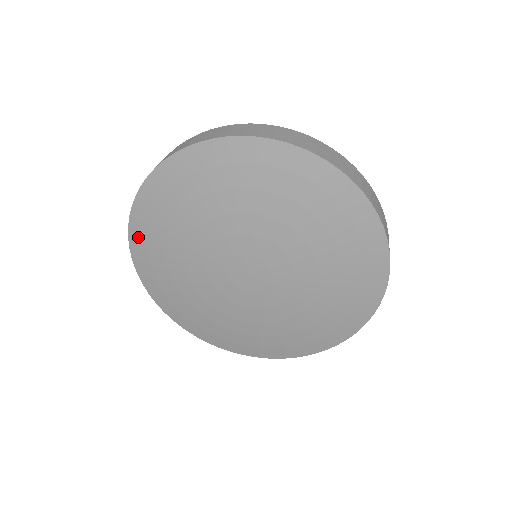
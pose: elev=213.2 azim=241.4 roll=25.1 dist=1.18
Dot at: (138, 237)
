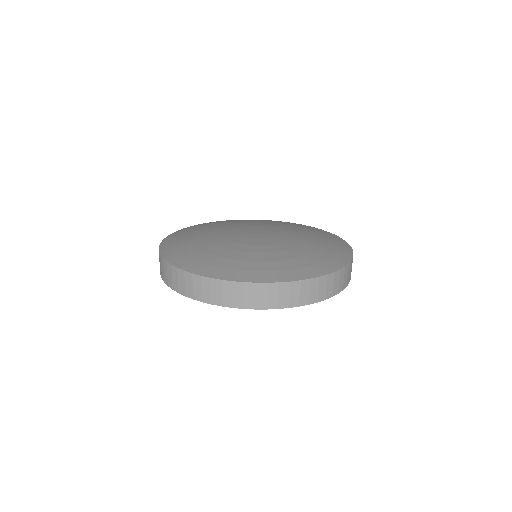
Dot at: (193, 227)
